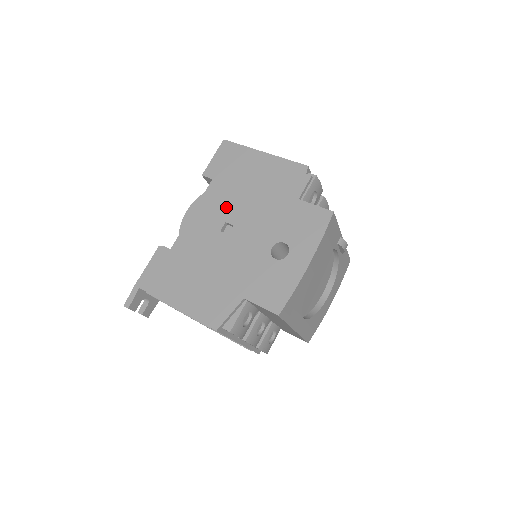
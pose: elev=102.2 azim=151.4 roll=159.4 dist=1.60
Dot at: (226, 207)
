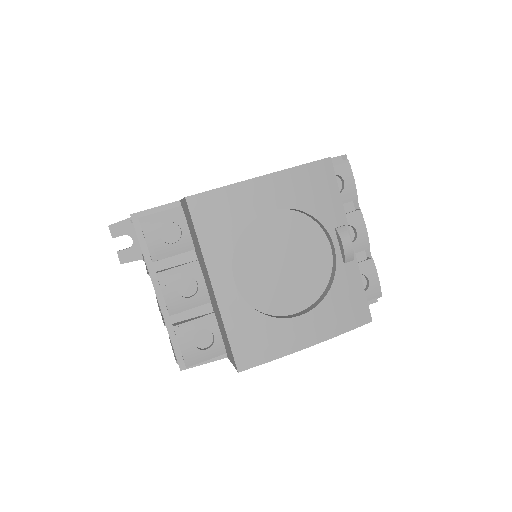
Dot at: occluded
